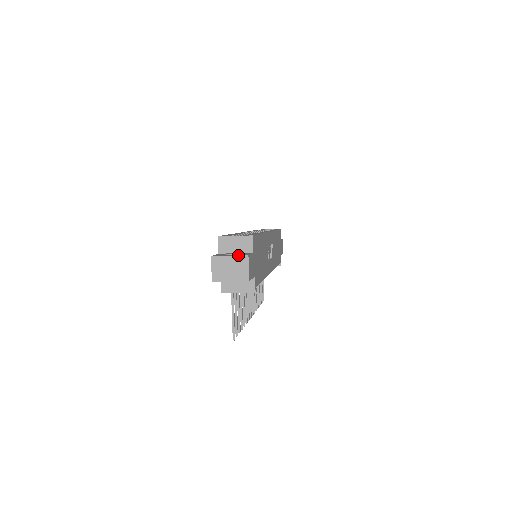
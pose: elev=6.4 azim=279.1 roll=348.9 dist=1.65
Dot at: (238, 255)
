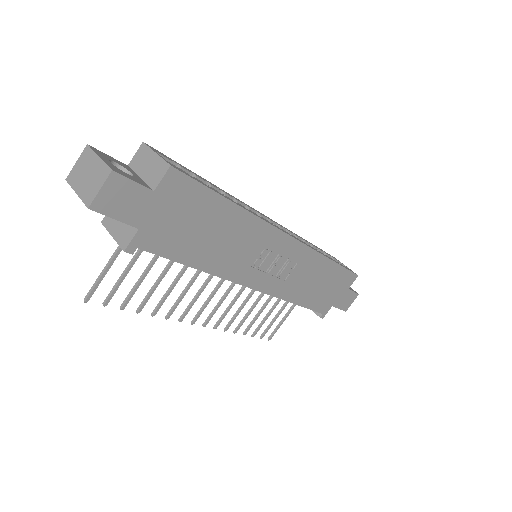
Dot at: (106, 162)
